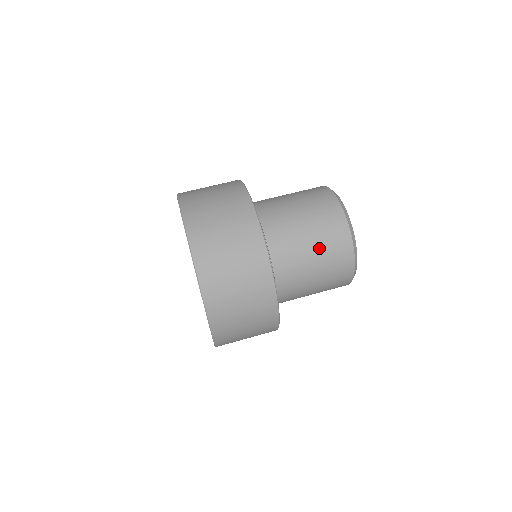
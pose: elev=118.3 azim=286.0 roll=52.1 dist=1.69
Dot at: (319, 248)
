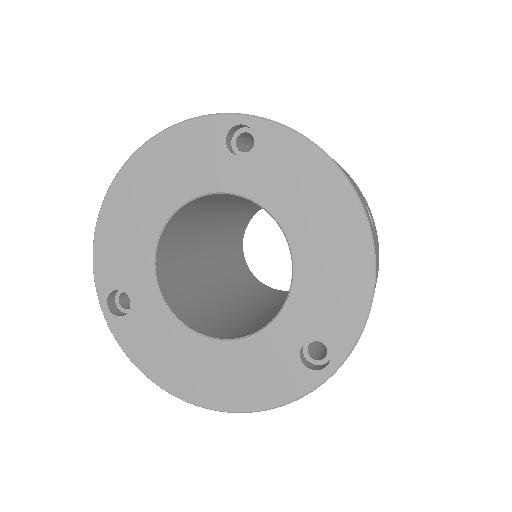
Dot at: occluded
